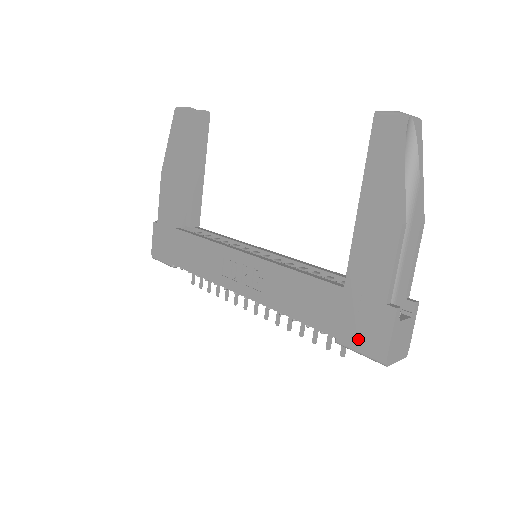
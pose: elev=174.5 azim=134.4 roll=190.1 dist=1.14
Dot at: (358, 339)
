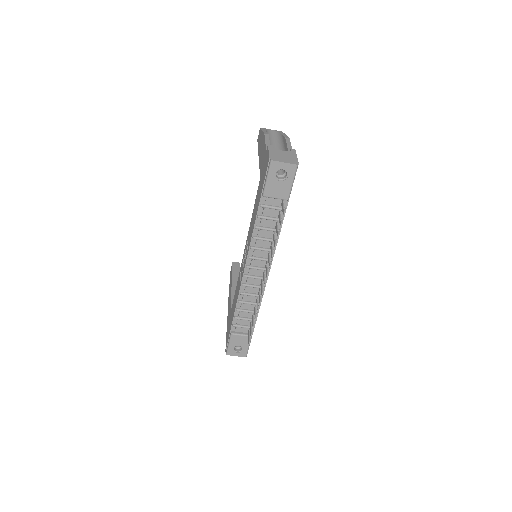
Dot at: (264, 176)
